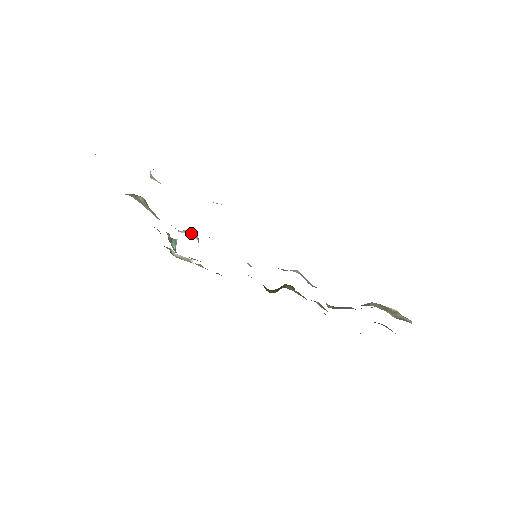
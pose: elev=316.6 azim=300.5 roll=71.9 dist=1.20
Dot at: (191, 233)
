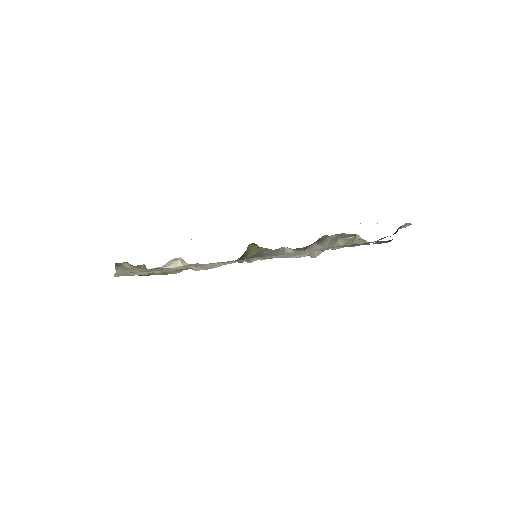
Dot at: (182, 263)
